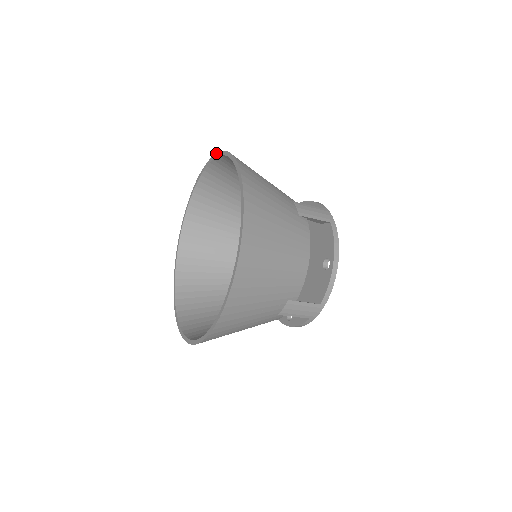
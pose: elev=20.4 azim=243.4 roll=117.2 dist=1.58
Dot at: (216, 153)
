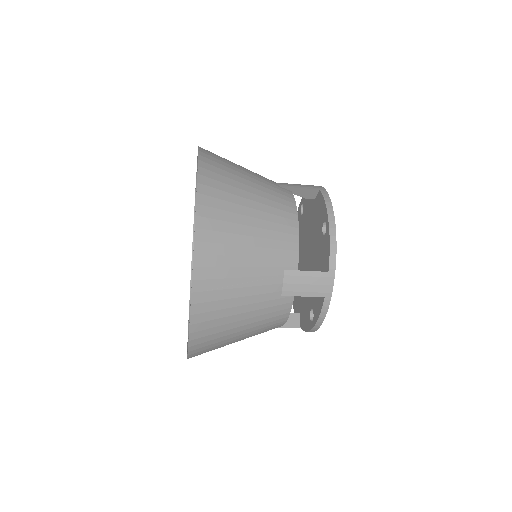
Dot at: occluded
